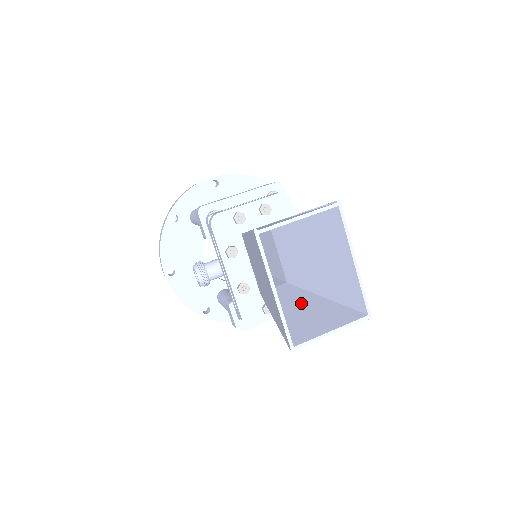
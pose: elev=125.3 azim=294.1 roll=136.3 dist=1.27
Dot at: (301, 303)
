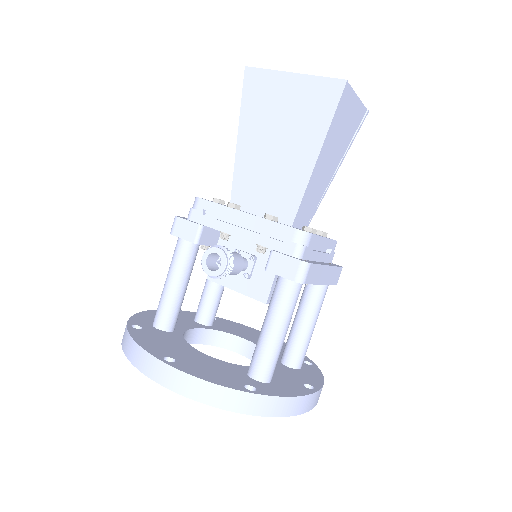
Dot at: (324, 167)
